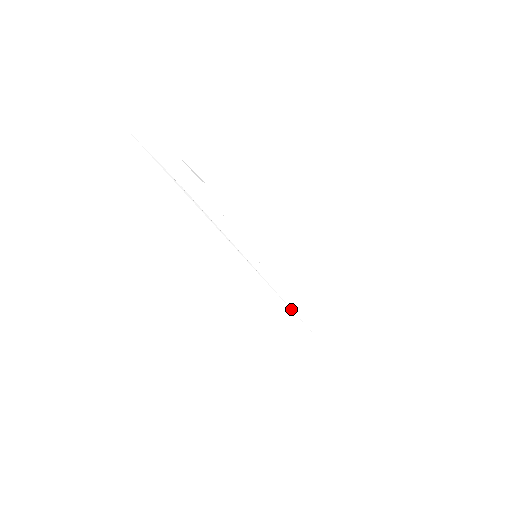
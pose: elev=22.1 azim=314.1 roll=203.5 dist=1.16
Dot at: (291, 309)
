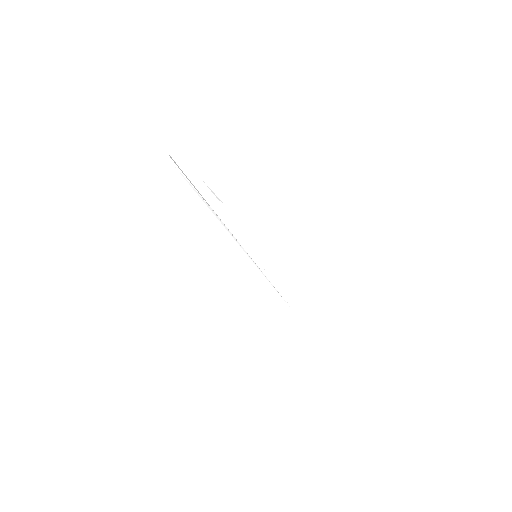
Dot at: occluded
